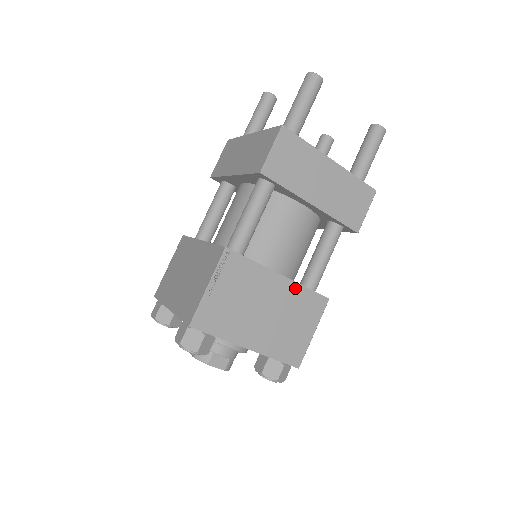
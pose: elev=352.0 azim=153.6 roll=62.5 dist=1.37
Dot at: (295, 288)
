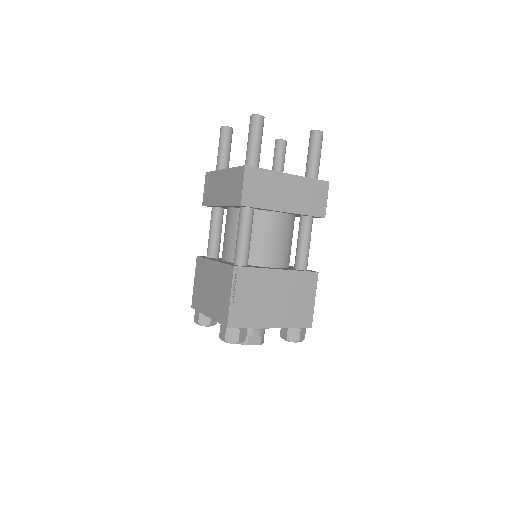
Dot at: (291, 274)
